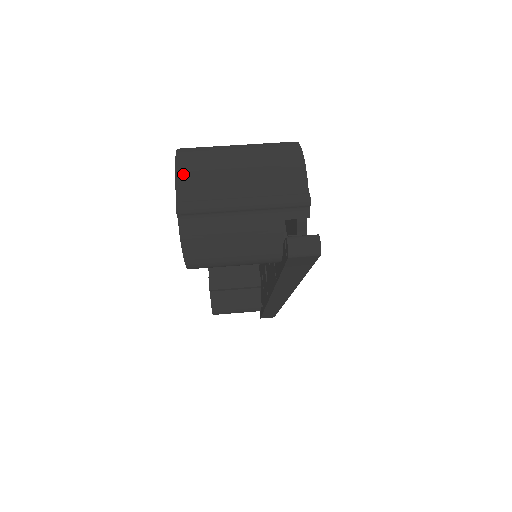
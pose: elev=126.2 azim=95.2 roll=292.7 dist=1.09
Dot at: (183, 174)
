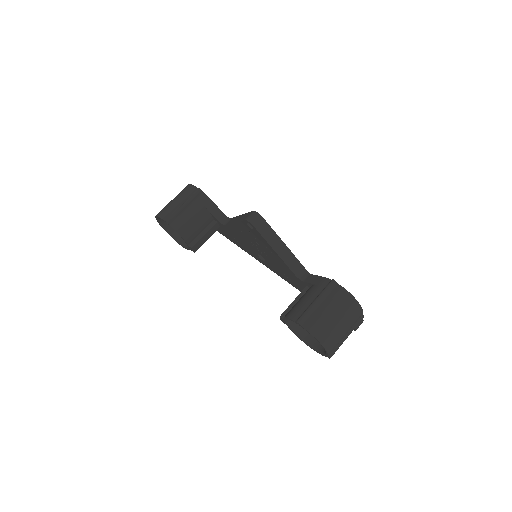
Dot at: (330, 350)
